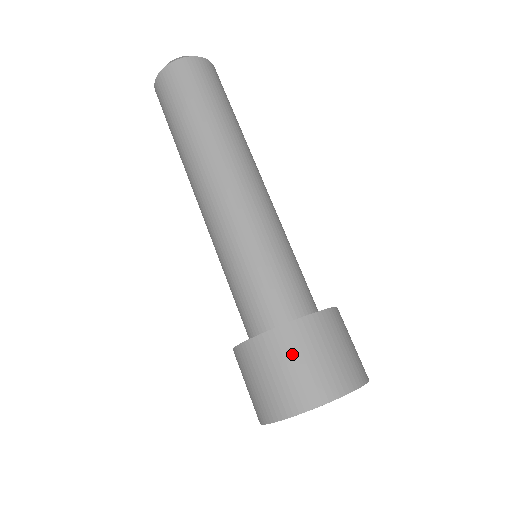
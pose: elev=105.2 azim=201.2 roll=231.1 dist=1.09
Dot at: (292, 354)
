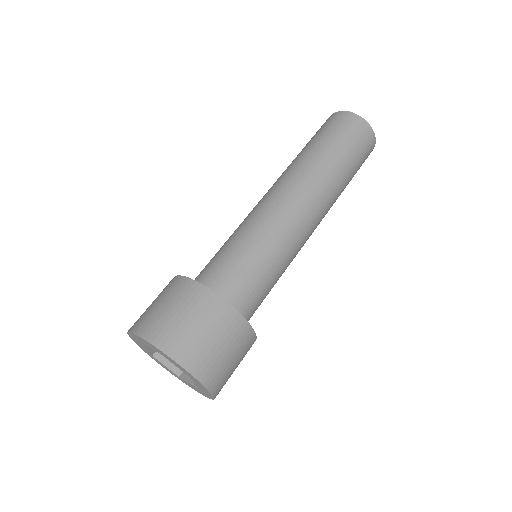
Dot at: (213, 324)
